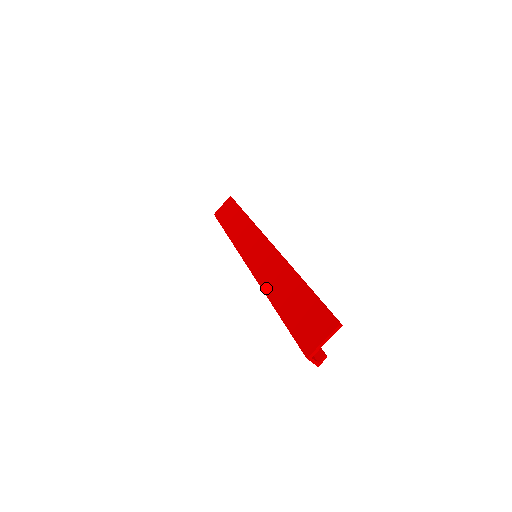
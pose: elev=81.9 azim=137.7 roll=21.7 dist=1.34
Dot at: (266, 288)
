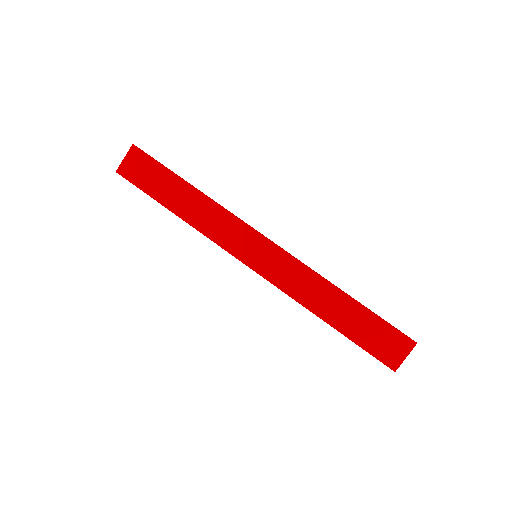
Dot at: (306, 303)
